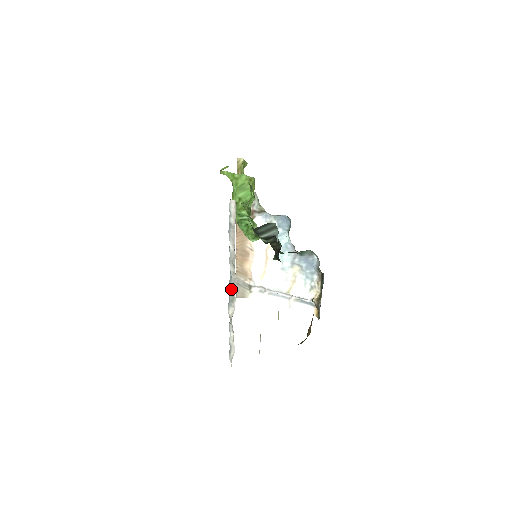
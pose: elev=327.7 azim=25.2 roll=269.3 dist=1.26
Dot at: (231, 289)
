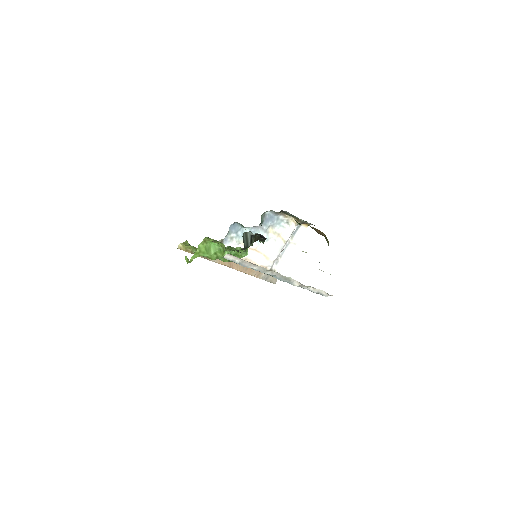
Dot at: (282, 279)
